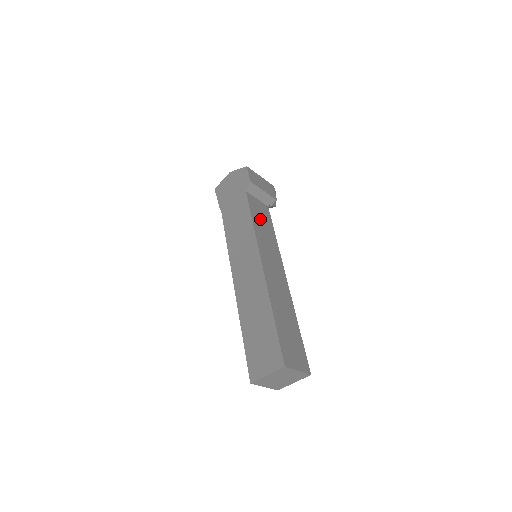
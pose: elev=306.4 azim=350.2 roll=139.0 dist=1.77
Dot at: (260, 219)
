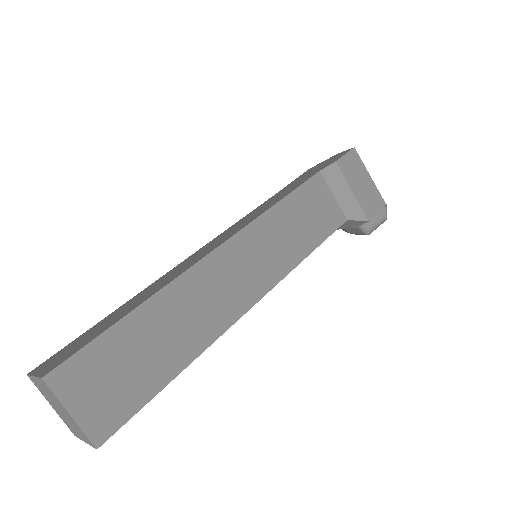
Dot at: (303, 213)
